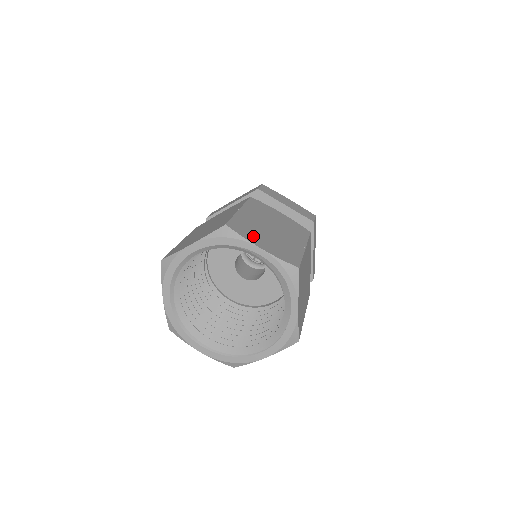
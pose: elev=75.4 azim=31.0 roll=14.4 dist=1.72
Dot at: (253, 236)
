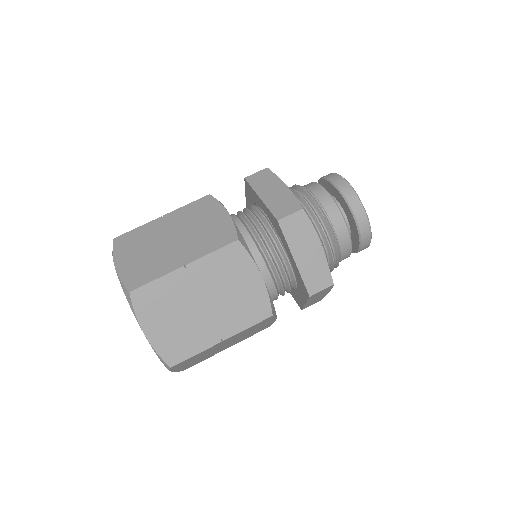
Dot at: (153, 314)
